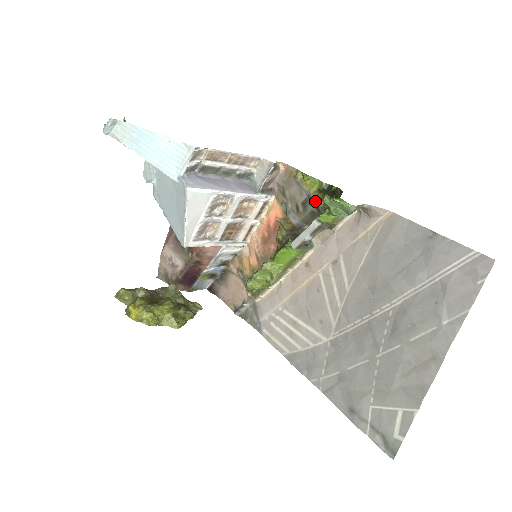
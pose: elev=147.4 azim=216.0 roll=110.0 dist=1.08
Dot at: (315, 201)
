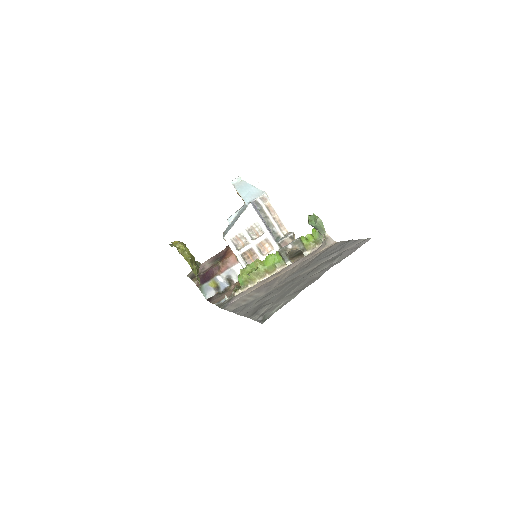
Dot at: occluded
